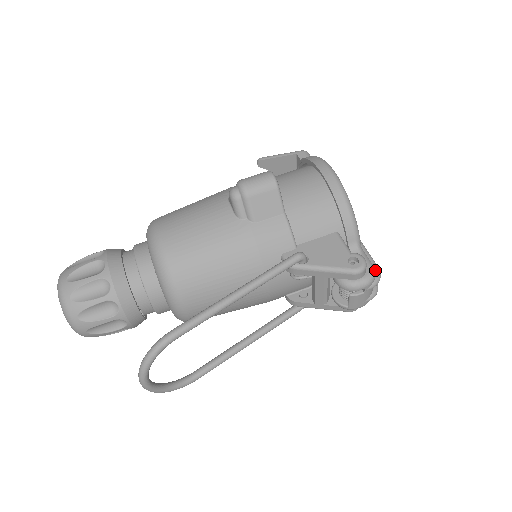
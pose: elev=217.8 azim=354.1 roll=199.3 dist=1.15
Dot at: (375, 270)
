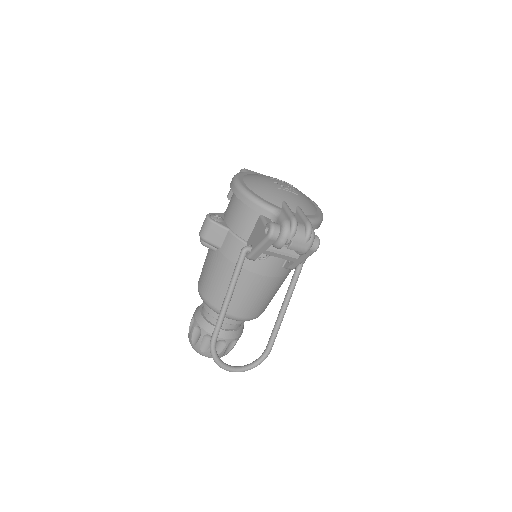
Dot at: (290, 221)
